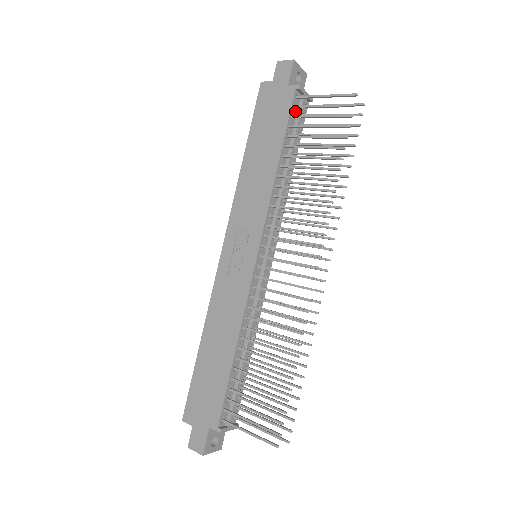
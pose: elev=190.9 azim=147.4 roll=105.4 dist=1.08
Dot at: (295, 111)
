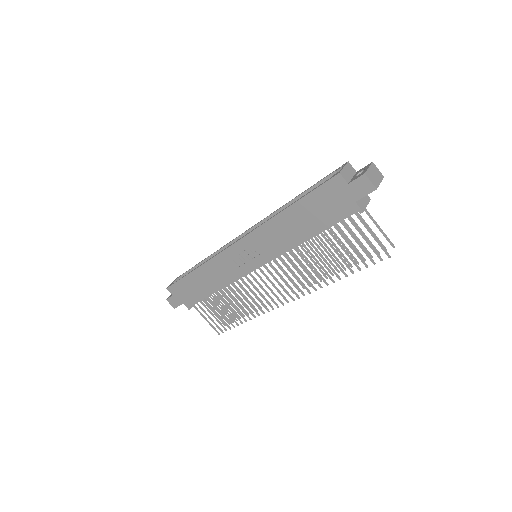
Dot at: occluded
